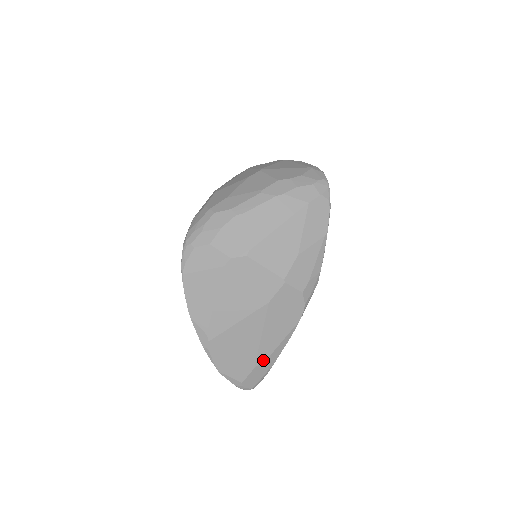
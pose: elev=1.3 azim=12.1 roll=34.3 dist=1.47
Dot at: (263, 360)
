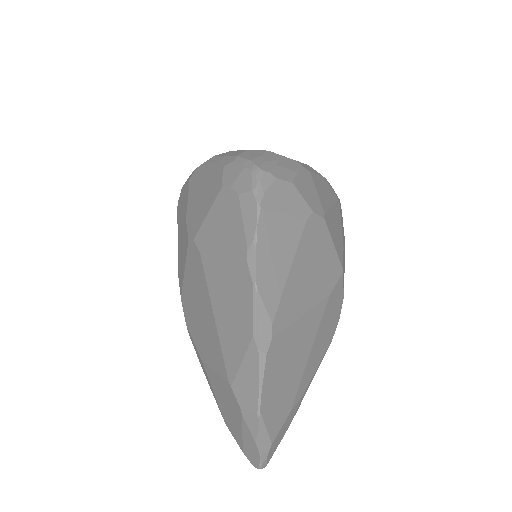
Dot at: (298, 399)
